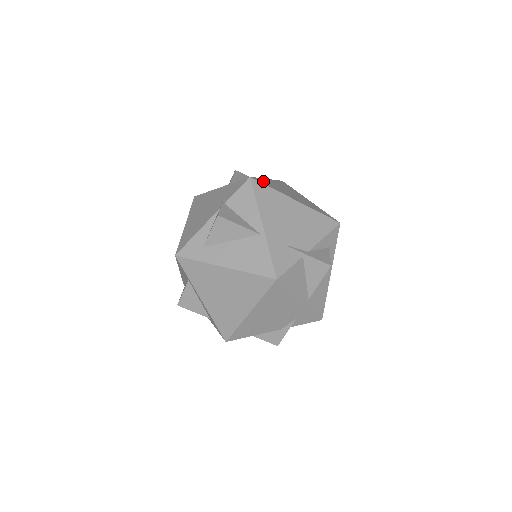
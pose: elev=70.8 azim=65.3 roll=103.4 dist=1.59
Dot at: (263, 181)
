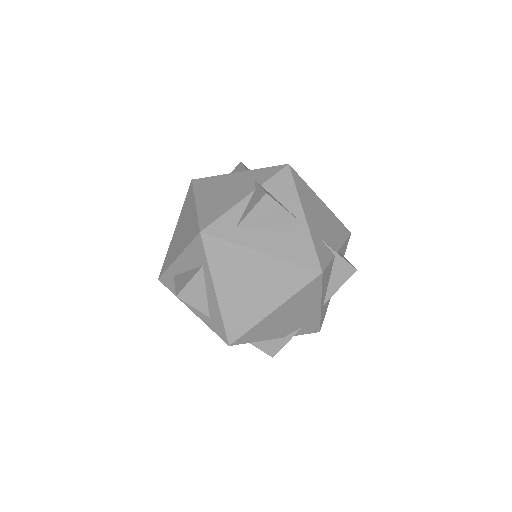
Dot at: occluded
